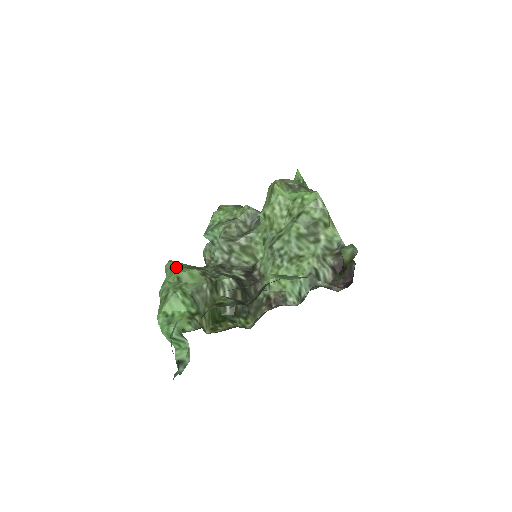
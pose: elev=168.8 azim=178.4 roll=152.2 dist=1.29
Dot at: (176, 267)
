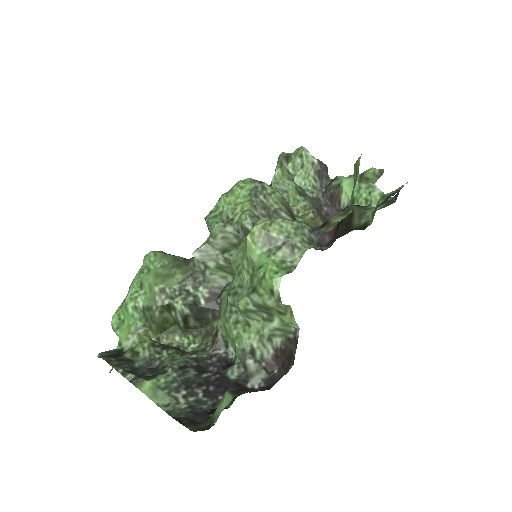
Dot at: (148, 266)
